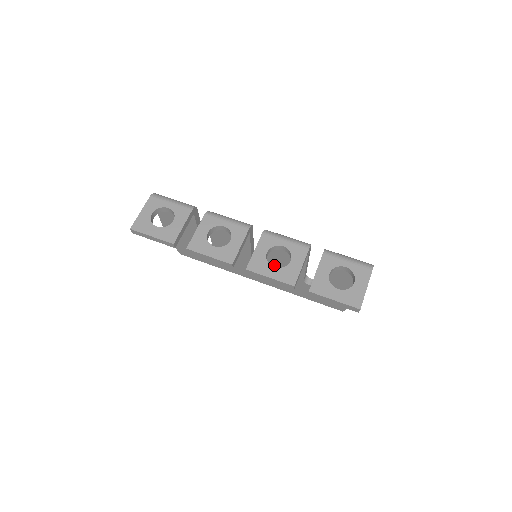
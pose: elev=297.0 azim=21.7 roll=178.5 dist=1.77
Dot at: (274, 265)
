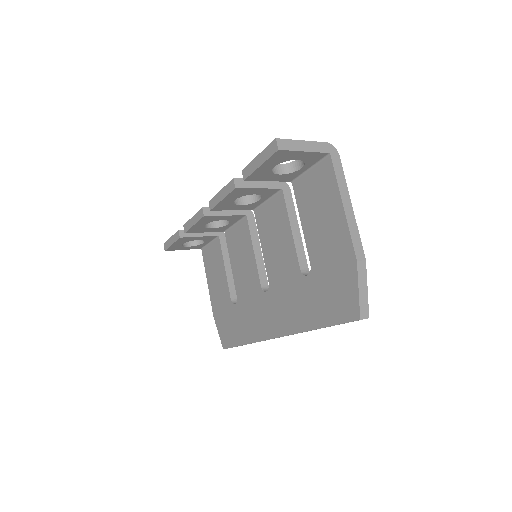
Dot at: (274, 265)
